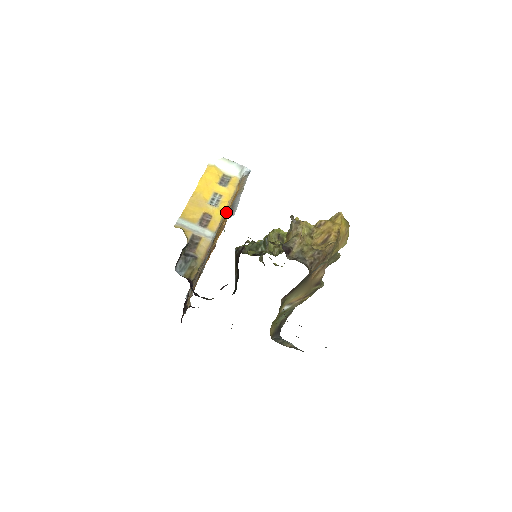
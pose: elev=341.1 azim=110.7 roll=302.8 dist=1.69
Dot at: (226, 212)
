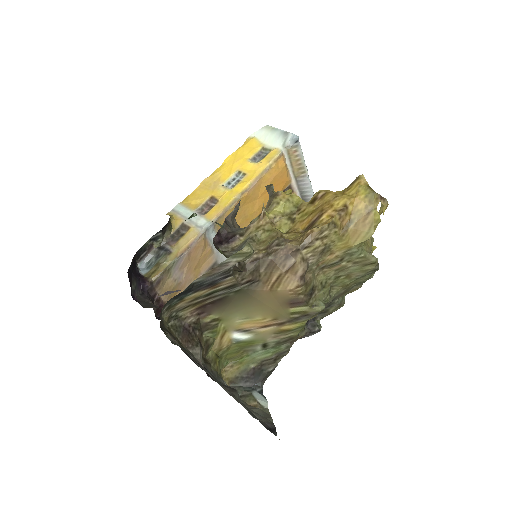
Dot at: (242, 195)
